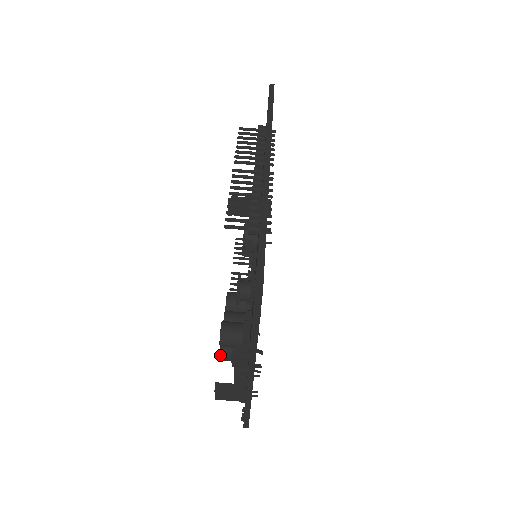
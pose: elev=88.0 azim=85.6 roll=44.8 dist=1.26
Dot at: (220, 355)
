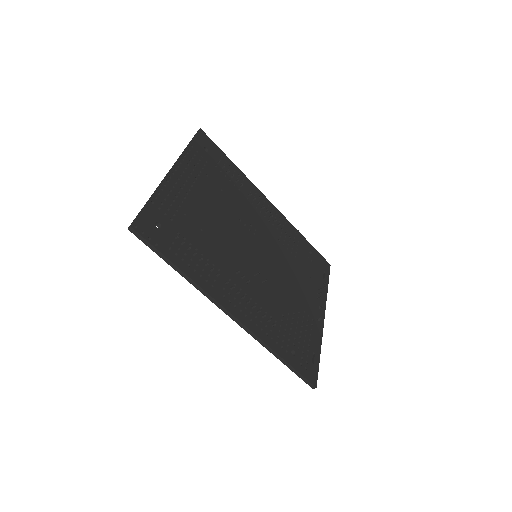
Dot at: occluded
